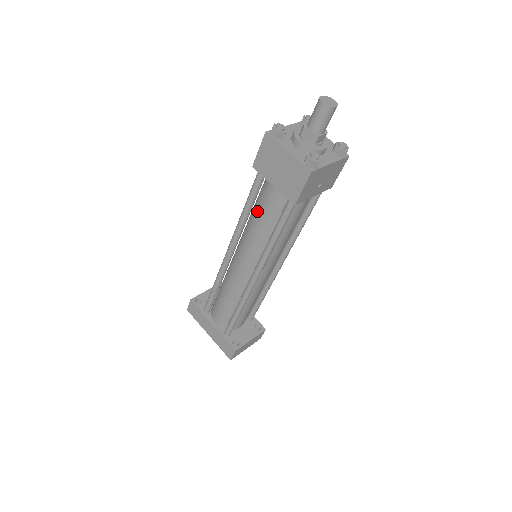
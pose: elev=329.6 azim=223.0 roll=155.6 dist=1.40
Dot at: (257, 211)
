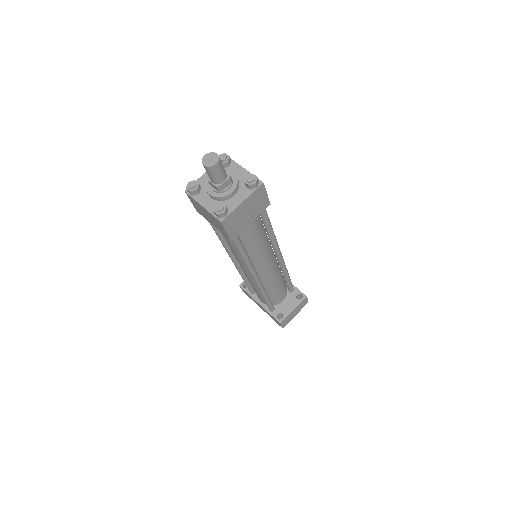
Dot at: (224, 237)
